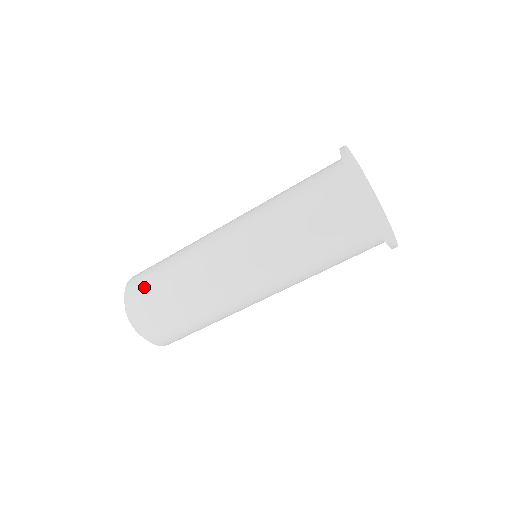
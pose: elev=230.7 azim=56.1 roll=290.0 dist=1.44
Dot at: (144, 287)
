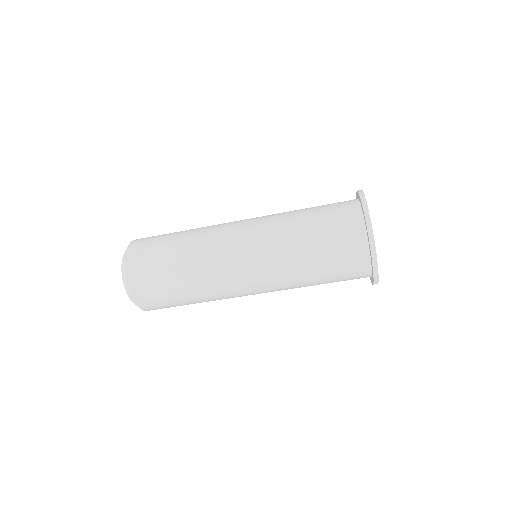
Dot at: (149, 270)
